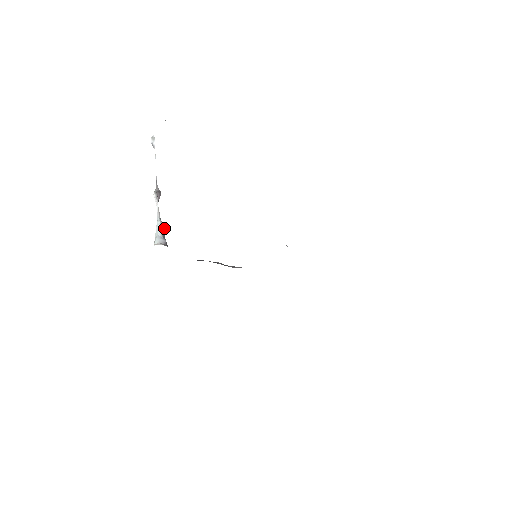
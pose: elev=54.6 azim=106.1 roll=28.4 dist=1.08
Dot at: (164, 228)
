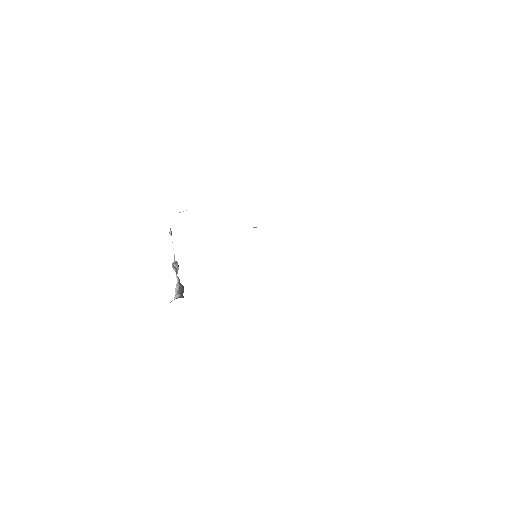
Dot at: (181, 286)
